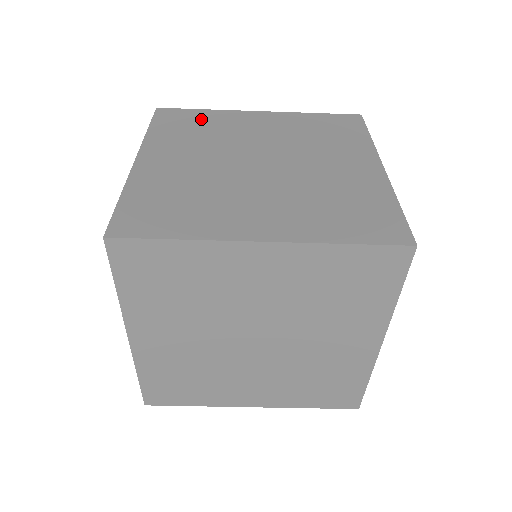
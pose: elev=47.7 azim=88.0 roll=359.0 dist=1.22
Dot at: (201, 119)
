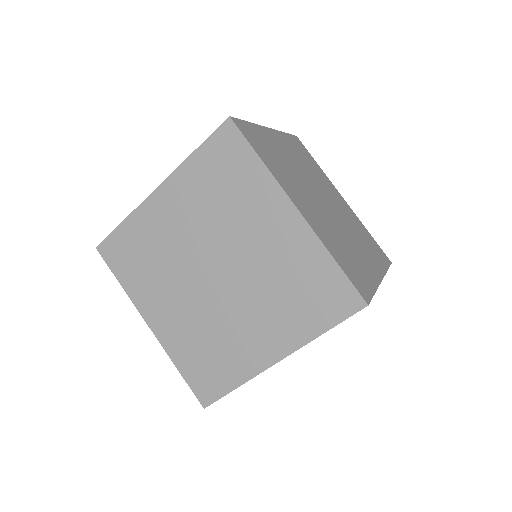
Dot at: (134, 241)
